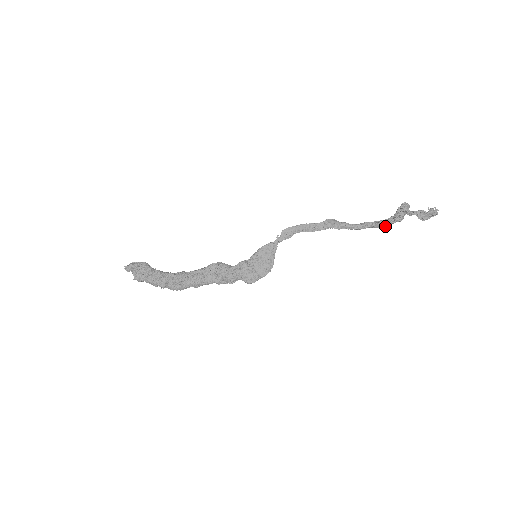
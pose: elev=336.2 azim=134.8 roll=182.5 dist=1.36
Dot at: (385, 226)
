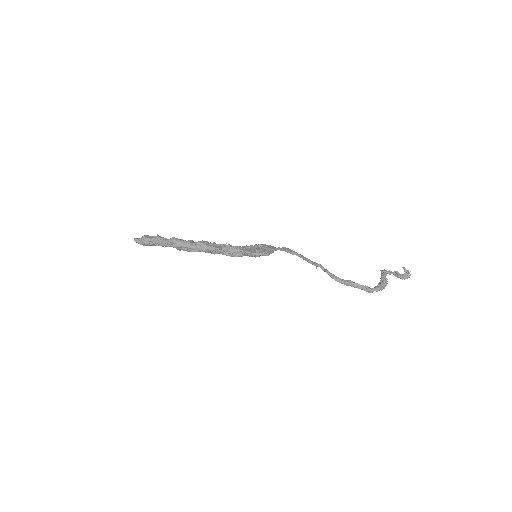
Dot at: (368, 289)
